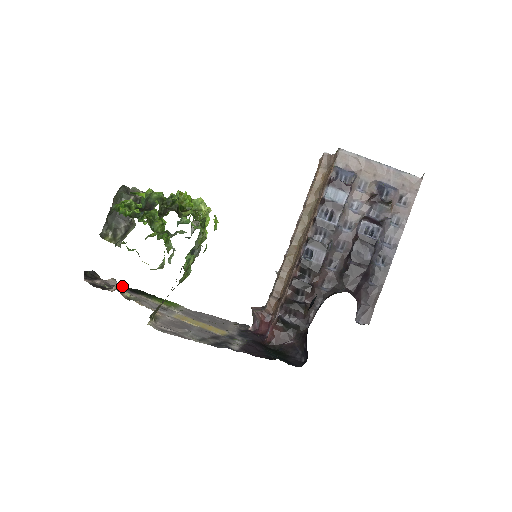
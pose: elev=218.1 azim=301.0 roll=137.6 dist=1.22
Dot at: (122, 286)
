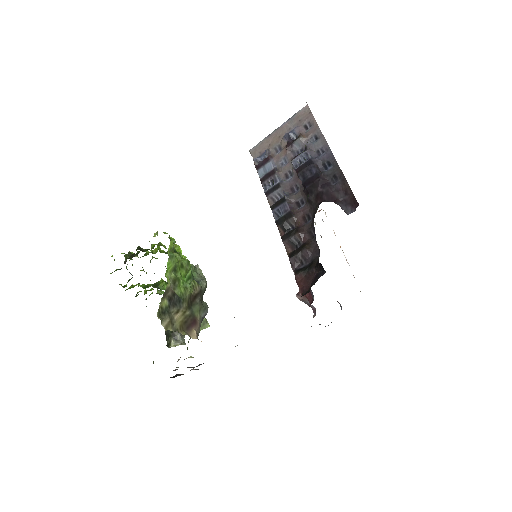
Dot at: occluded
